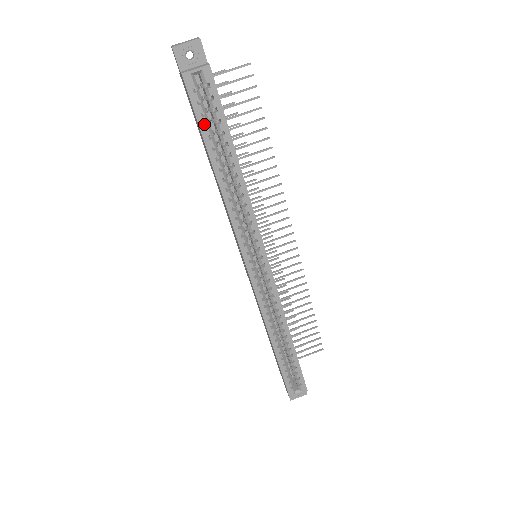
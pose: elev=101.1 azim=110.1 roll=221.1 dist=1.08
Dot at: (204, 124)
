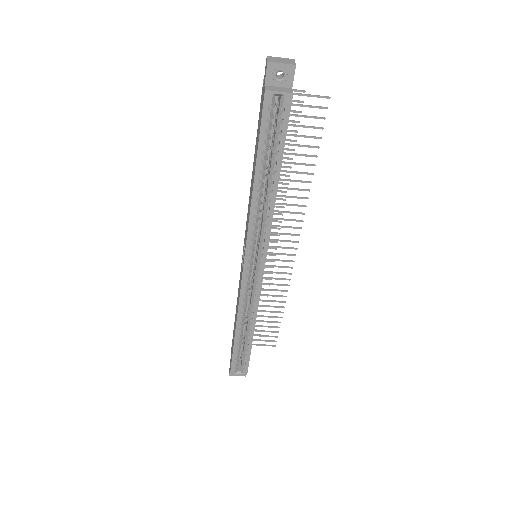
Dot at: occluded
